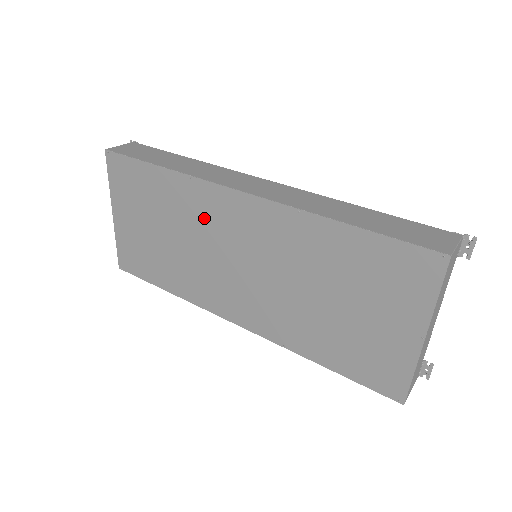
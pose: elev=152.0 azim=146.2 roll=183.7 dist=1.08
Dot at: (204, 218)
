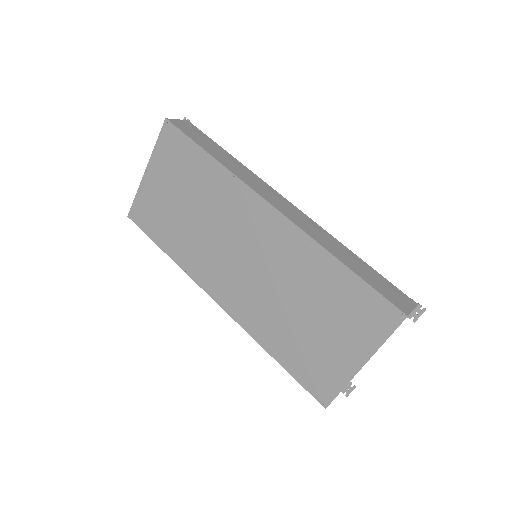
Dot at: (229, 211)
